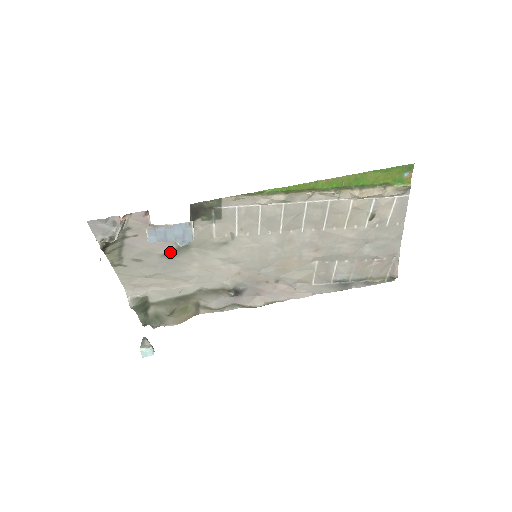
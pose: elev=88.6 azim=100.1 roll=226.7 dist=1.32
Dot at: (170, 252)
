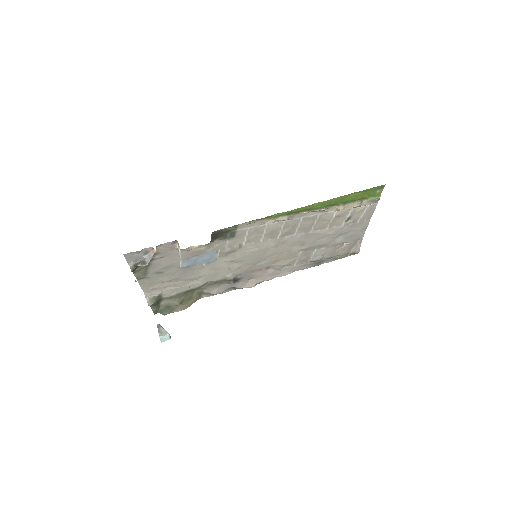
Dot at: occluded
